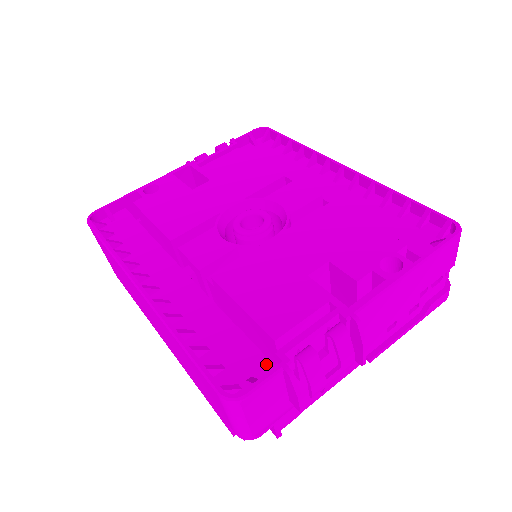
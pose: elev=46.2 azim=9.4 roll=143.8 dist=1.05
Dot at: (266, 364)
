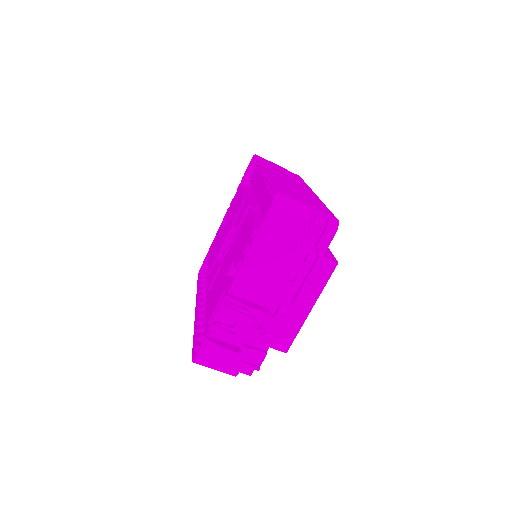
Dot at: occluded
